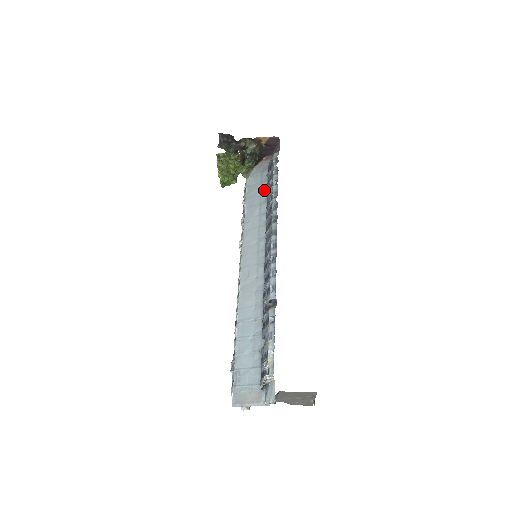
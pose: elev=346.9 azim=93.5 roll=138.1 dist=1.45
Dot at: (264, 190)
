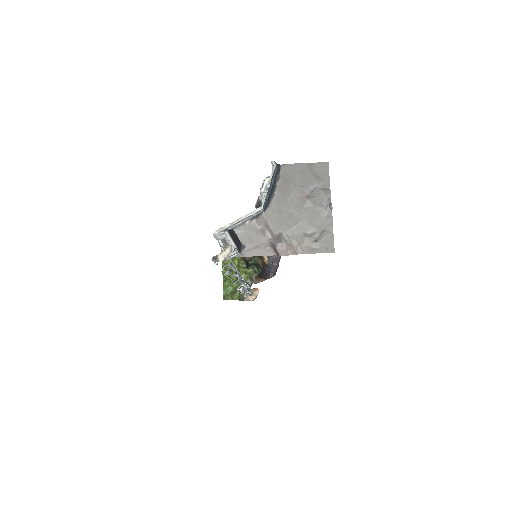
Dot at: occluded
